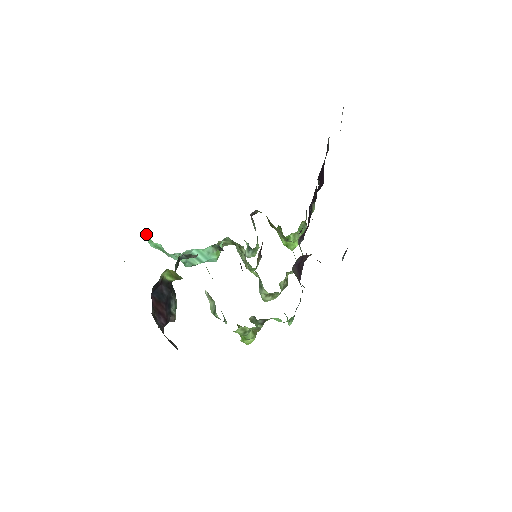
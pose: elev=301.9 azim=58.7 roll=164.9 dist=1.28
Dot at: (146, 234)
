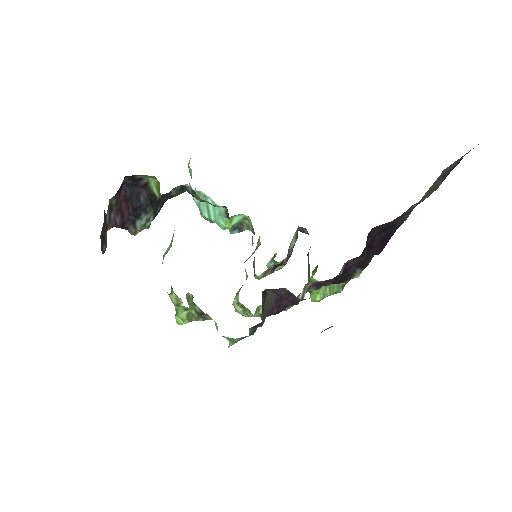
Dot at: occluded
